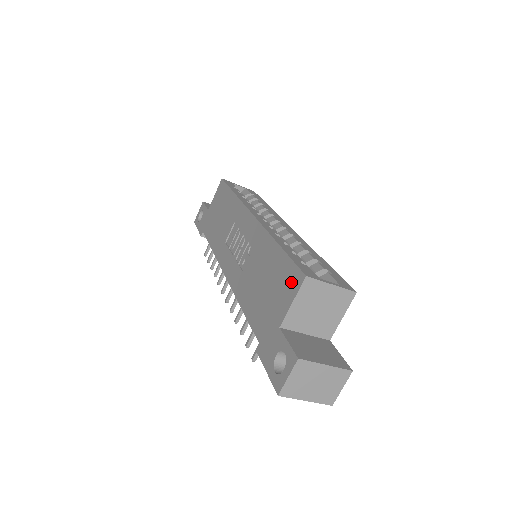
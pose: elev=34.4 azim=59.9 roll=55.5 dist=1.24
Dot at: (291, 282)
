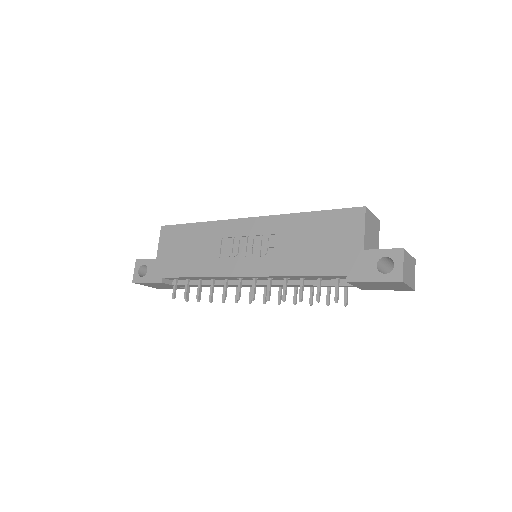
Dot at: (351, 219)
